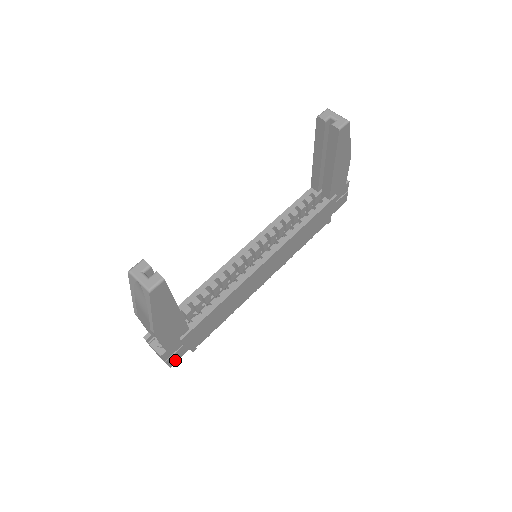
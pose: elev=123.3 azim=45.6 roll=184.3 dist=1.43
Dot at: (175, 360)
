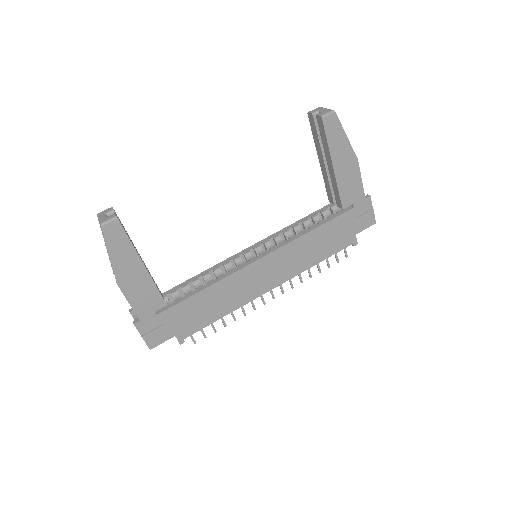
Dot at: (156, 342)
